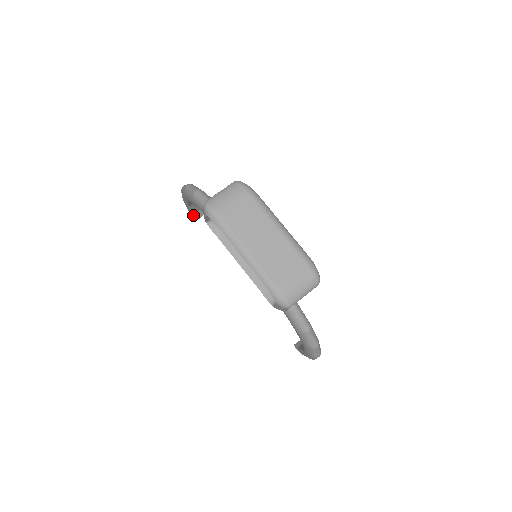
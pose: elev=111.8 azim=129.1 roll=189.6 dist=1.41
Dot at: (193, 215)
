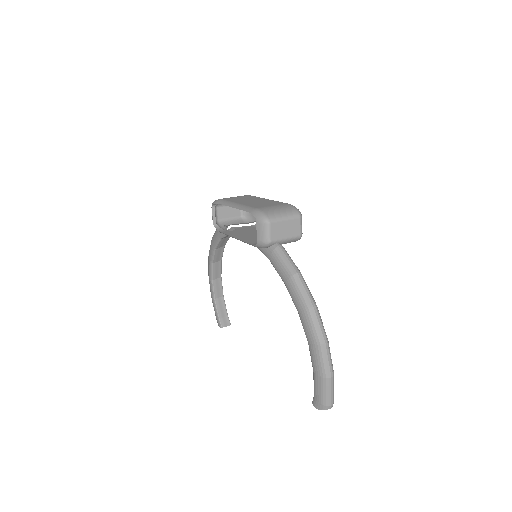
Dot at: (219, 319)
